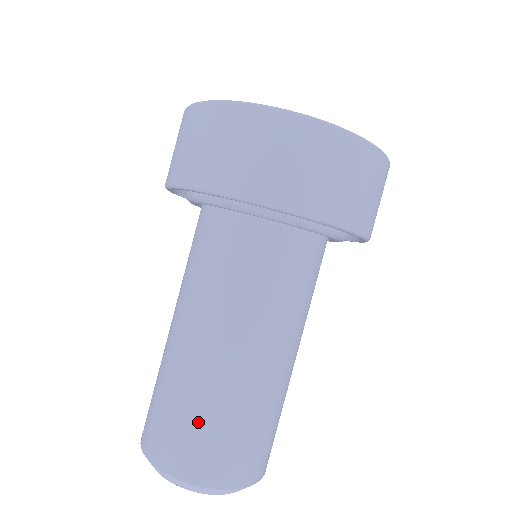
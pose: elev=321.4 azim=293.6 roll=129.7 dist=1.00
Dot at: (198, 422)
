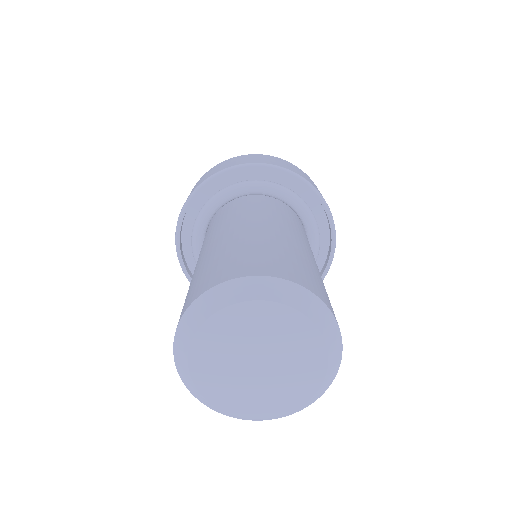
Dot at: (268, 250)
